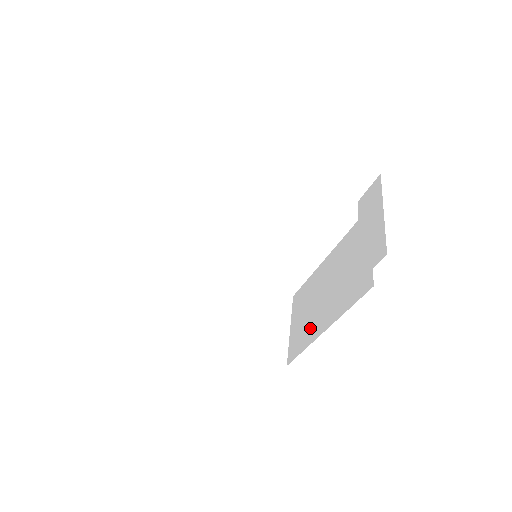
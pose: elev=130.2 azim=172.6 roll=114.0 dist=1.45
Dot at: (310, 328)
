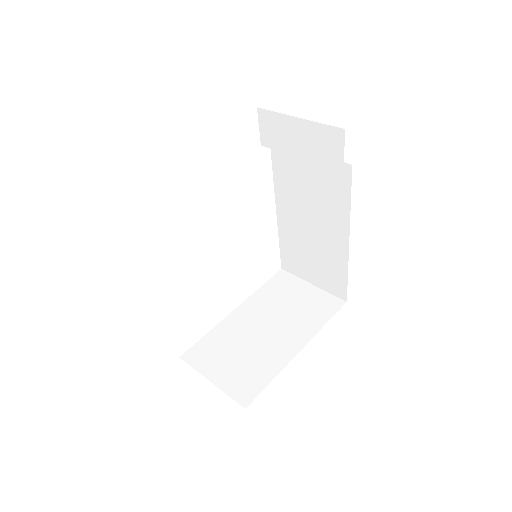
Dot at: (332, 258)
